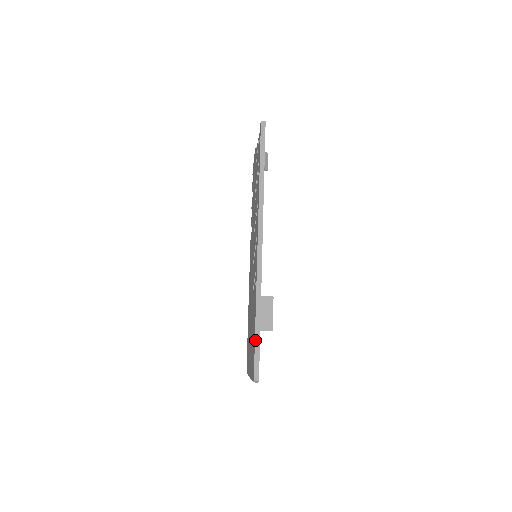
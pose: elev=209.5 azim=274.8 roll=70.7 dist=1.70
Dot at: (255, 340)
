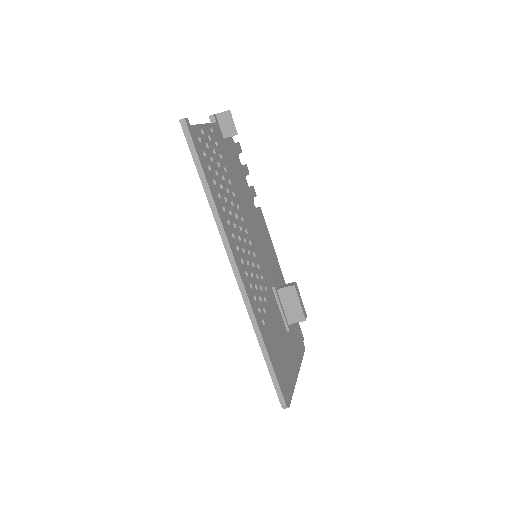
Dot at: (270, 374)
